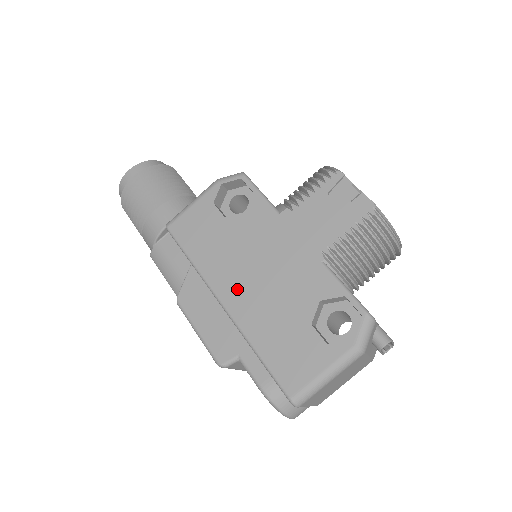
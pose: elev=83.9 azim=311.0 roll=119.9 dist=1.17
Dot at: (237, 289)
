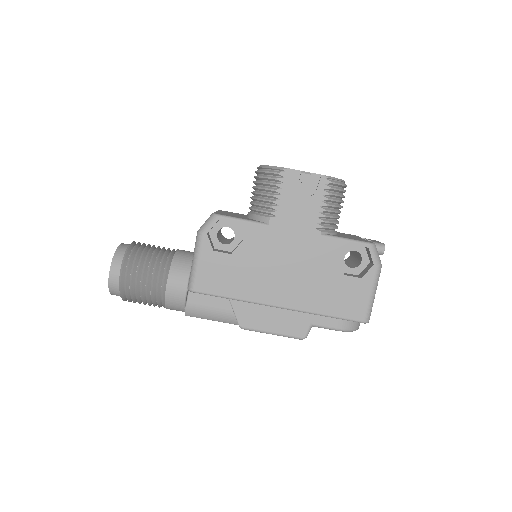
Dot at: (281, 291)
